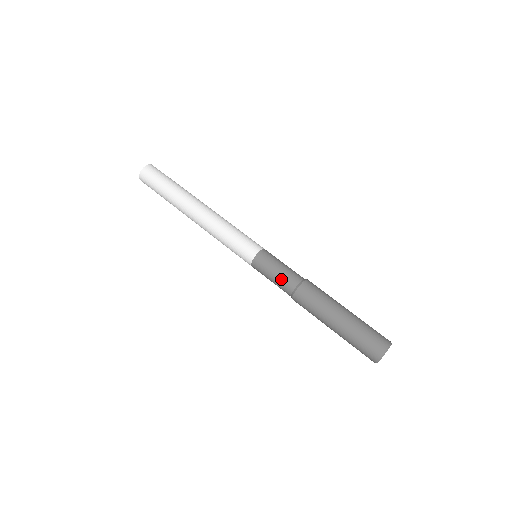
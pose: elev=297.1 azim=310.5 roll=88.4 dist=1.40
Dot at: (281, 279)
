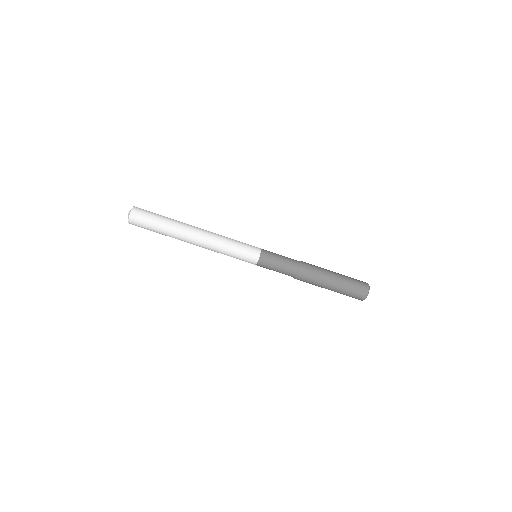
Dot at: occluded
